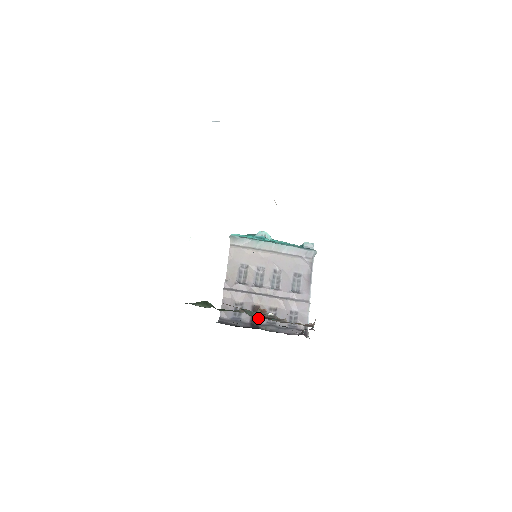
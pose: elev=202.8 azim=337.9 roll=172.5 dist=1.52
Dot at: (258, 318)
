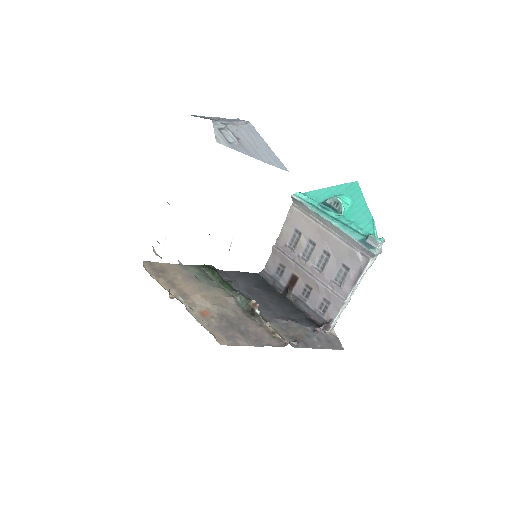
Dot at: (293, 287)
